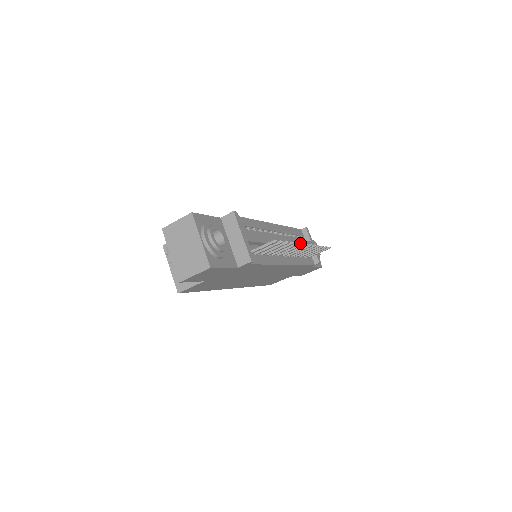
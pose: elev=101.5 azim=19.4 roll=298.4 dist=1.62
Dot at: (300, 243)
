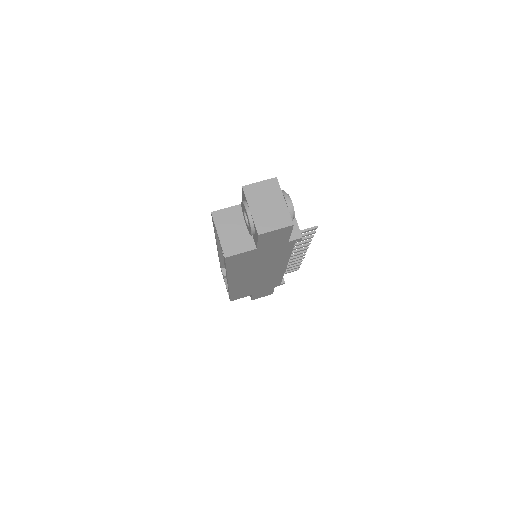
Dot at: (307, 246)
